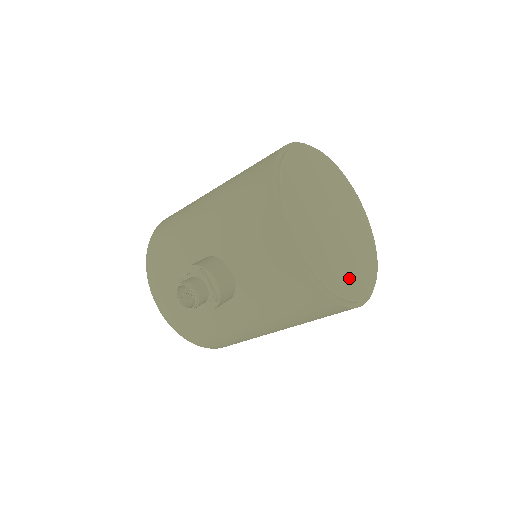
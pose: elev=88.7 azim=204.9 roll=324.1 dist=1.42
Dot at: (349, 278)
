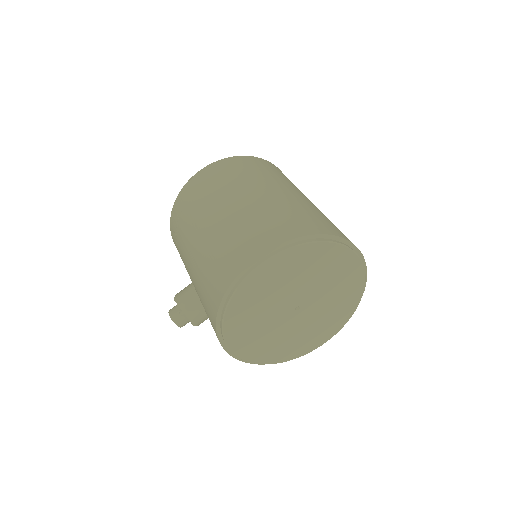
Dot at: (298, 345)
